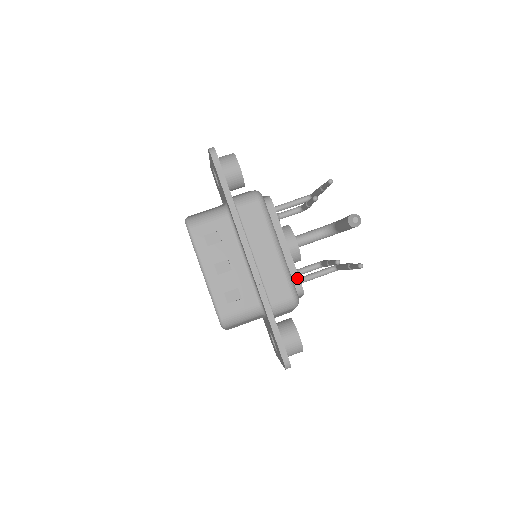
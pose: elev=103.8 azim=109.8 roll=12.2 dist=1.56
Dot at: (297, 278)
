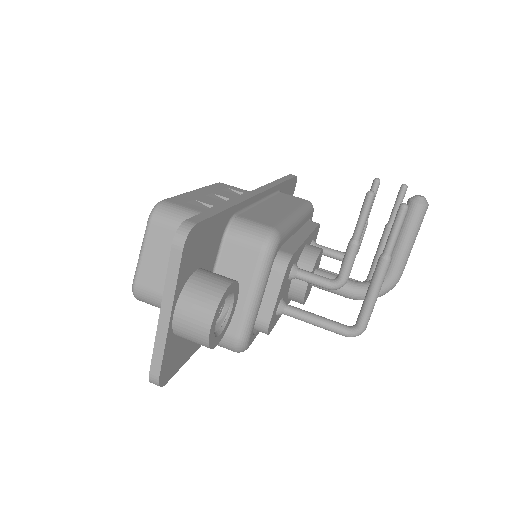
Dot at: (293, 249)
